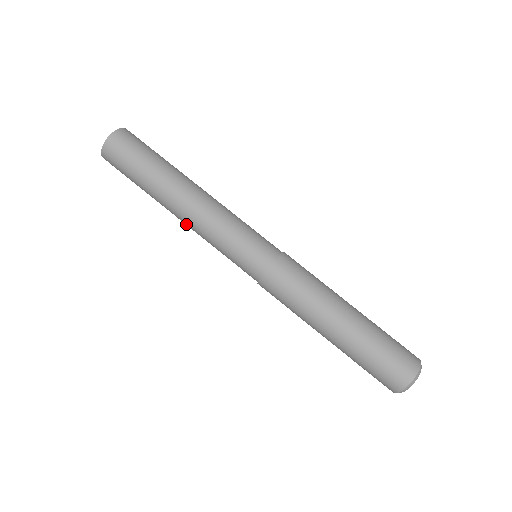
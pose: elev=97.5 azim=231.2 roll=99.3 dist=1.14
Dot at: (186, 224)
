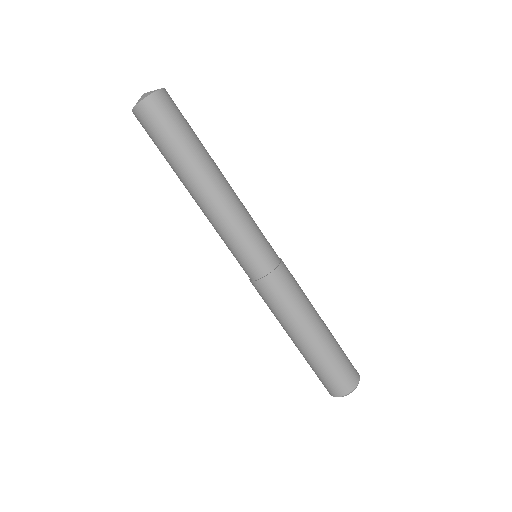
Dot at: occluded
